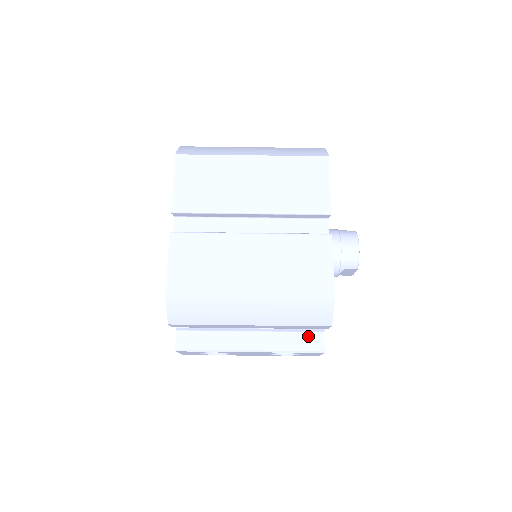
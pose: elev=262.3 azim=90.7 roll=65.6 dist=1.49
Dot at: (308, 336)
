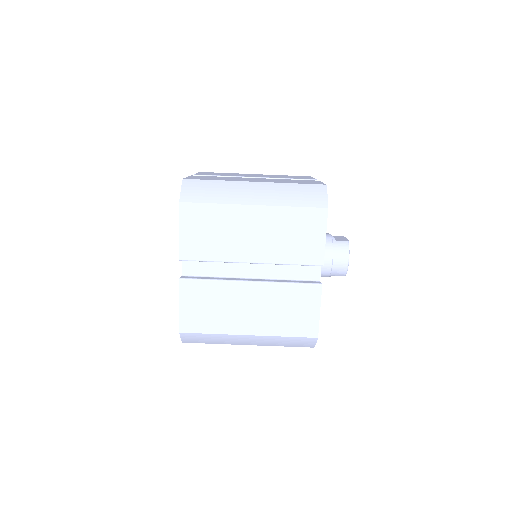
Dot at: occluded
